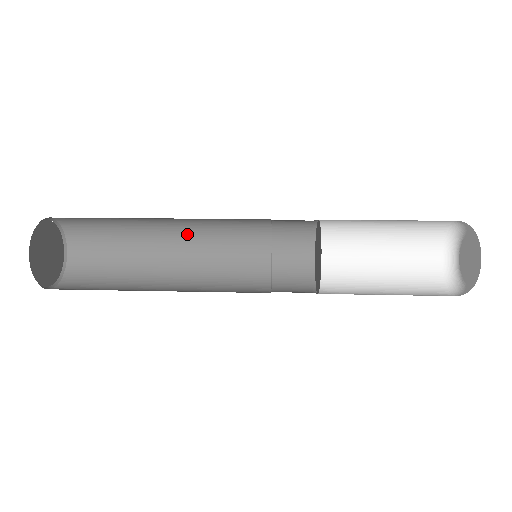
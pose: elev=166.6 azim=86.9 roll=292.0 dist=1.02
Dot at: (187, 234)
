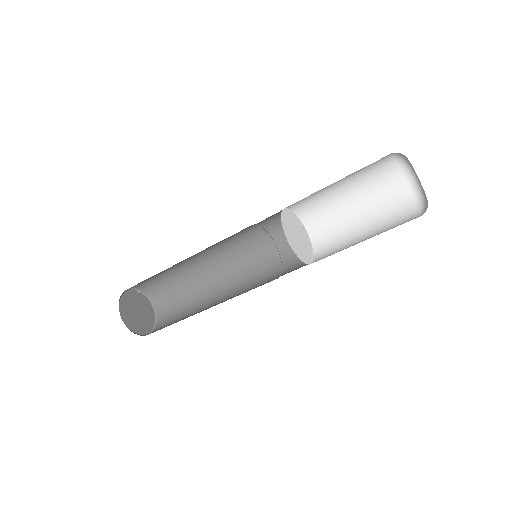
Dot at: (222, 270)
